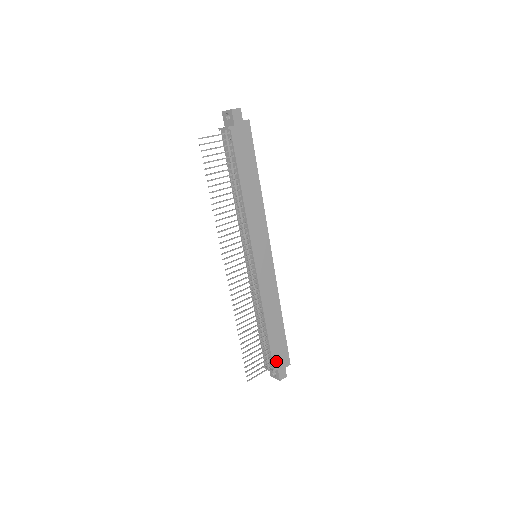
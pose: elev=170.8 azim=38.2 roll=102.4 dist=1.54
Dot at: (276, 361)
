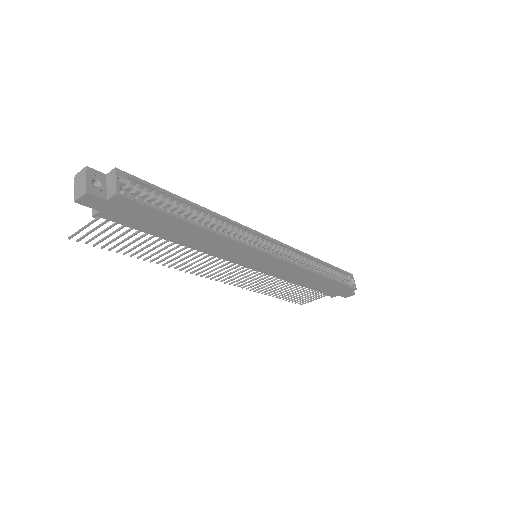
Dot at: (333, 293)
